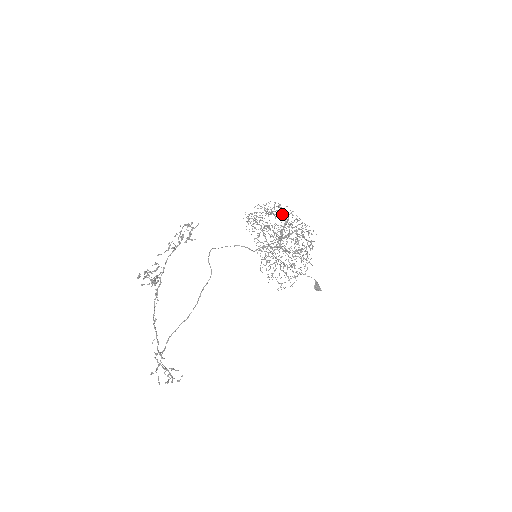
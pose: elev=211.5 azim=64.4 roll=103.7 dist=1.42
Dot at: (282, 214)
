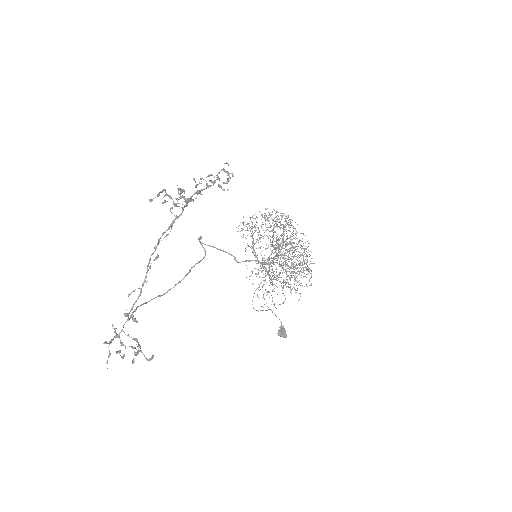
Dot at: occluded
